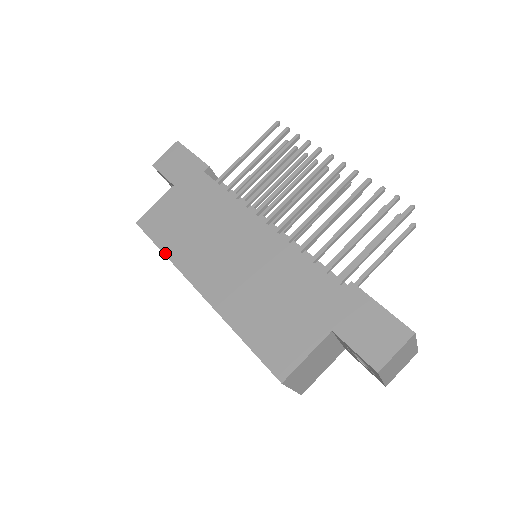
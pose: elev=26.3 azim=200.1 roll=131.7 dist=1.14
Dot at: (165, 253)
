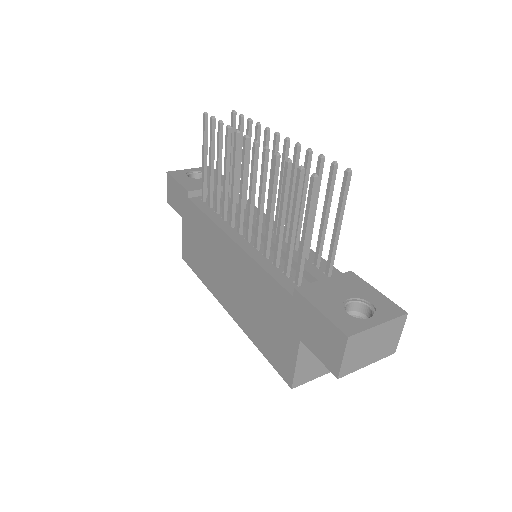
Dot at: (203, 282)
